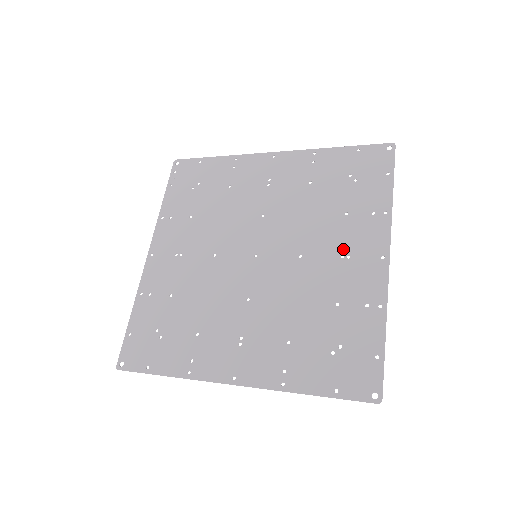
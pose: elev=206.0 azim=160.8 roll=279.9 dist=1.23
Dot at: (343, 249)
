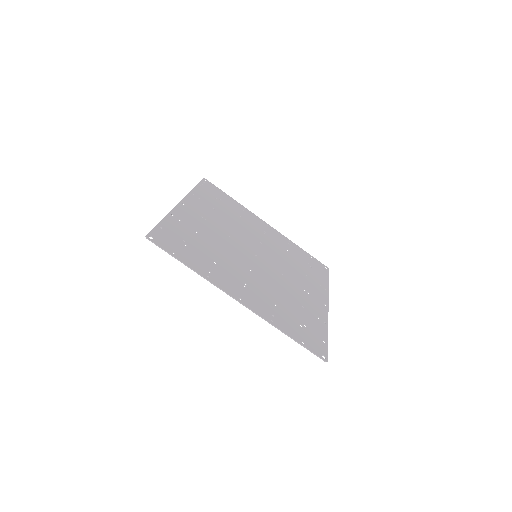
Dot at: (306, 288)
